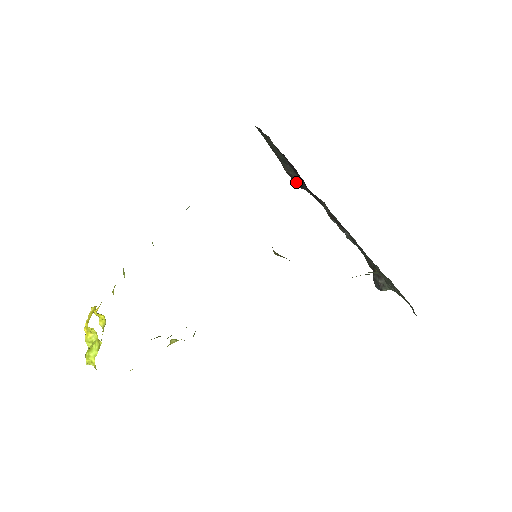
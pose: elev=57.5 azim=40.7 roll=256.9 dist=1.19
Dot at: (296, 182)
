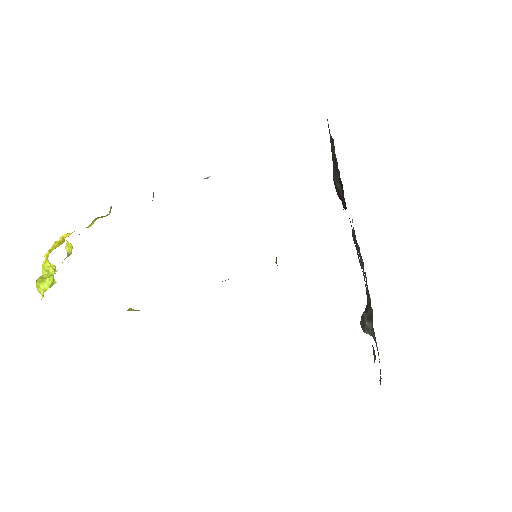
Dot at: (338, 194)
